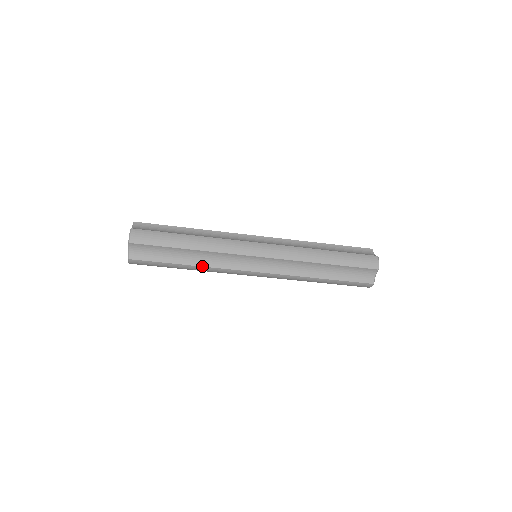
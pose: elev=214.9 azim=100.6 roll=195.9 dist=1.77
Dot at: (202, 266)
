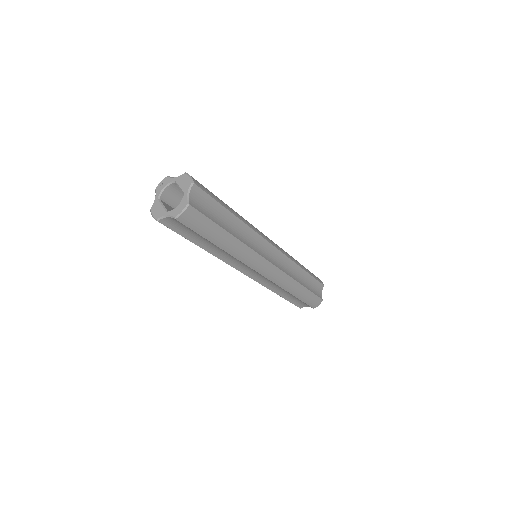
Dot at: (241, 241)
